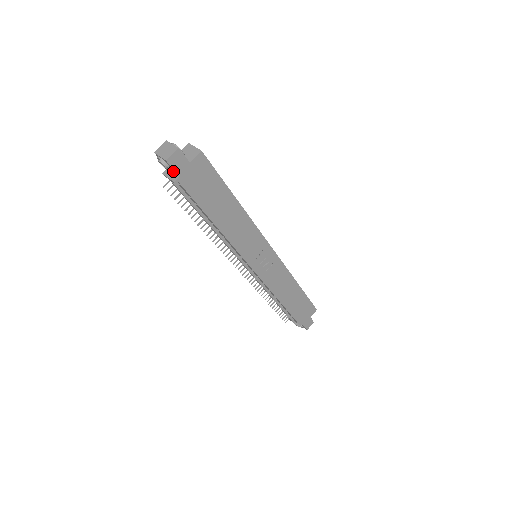
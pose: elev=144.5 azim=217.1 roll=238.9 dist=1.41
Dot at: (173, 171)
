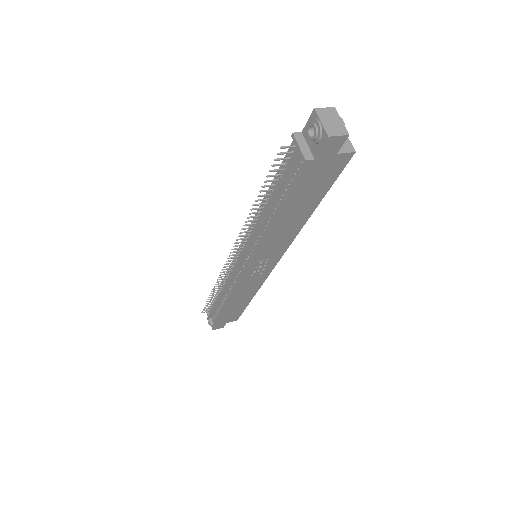
Dot at: (313, 146)
